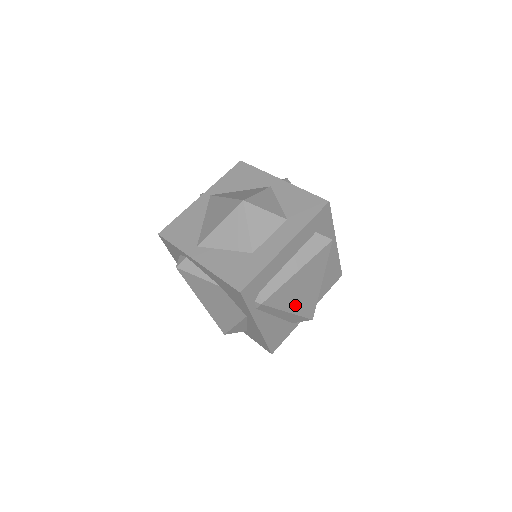
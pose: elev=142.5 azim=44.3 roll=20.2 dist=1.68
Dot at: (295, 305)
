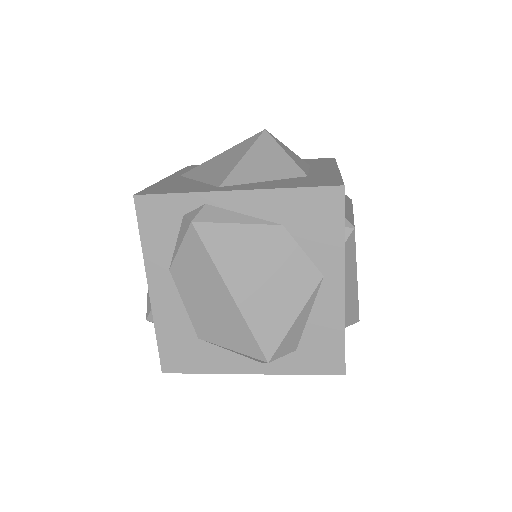
Dot at: occluded
